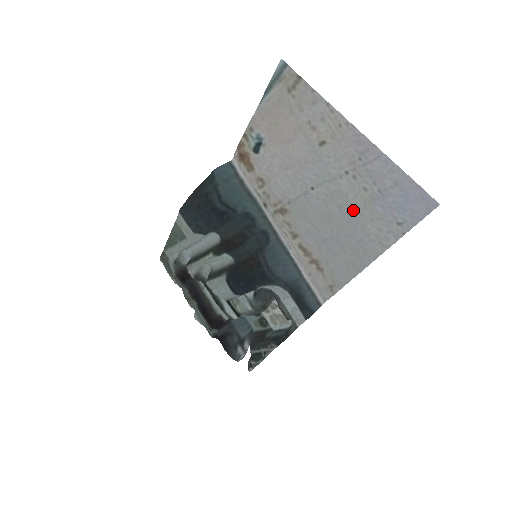
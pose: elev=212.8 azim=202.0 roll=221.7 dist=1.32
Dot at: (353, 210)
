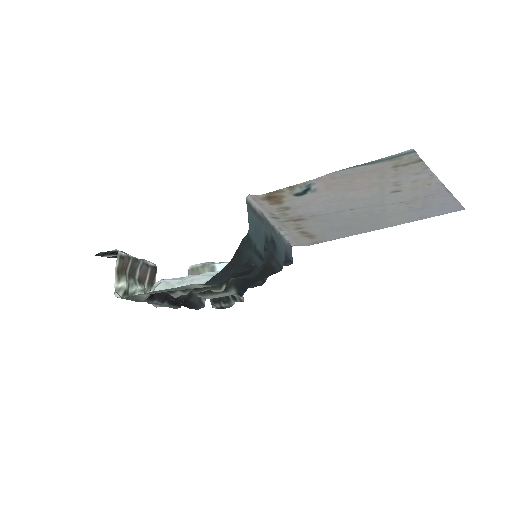
Dot at: (384, 215)
